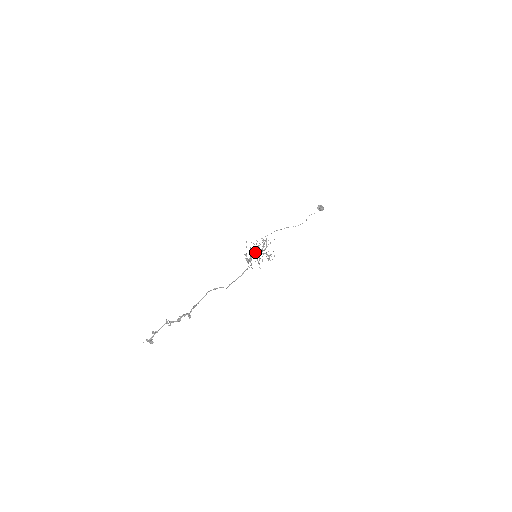
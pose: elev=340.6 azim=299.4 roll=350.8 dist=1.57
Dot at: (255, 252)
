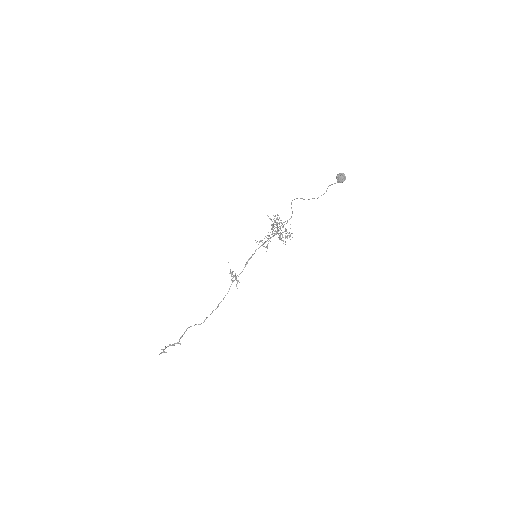
Dot at: (259, 247)
